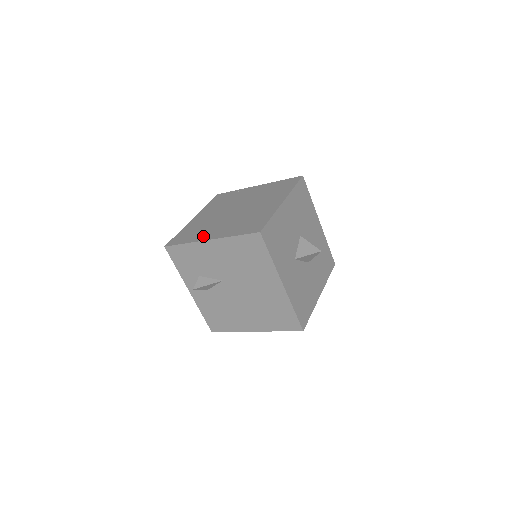
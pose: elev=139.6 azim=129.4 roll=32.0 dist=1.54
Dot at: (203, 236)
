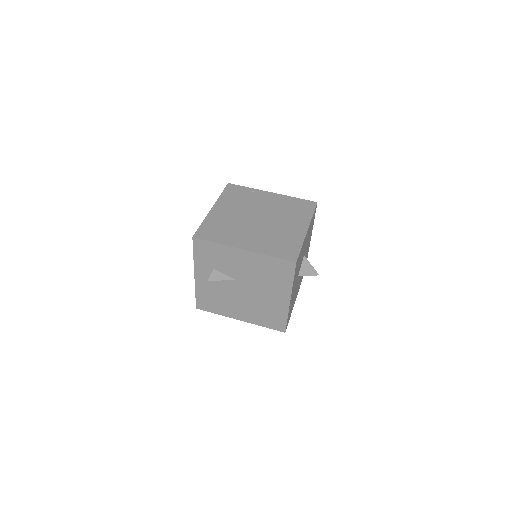
Dot at: (235, 241)
